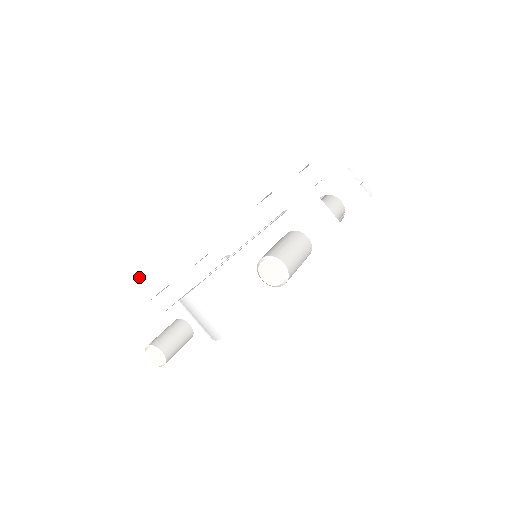
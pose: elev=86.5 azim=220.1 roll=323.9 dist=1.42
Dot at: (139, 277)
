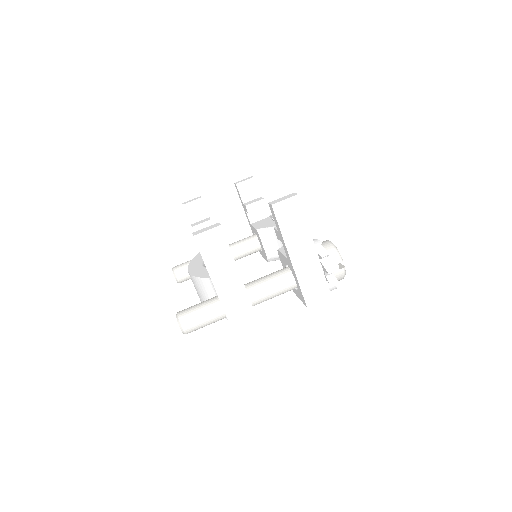
Dot at: (194, 212)
